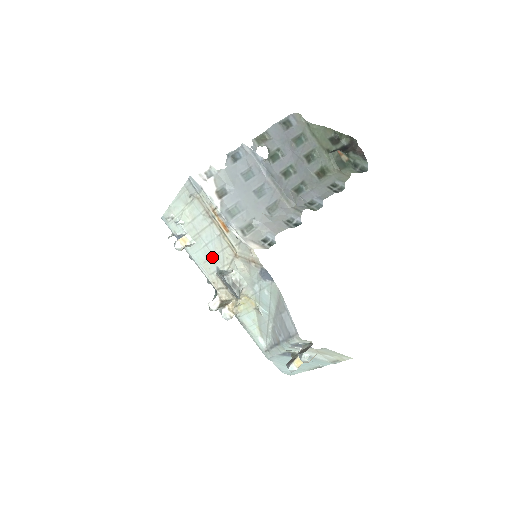
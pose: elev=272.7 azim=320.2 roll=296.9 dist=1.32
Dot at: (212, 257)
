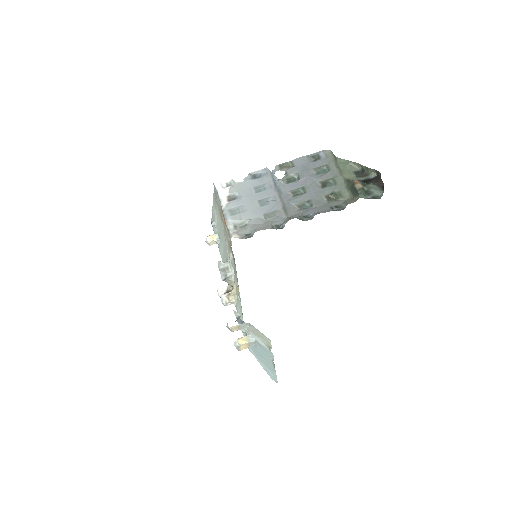
Dot at: (225, 251)
